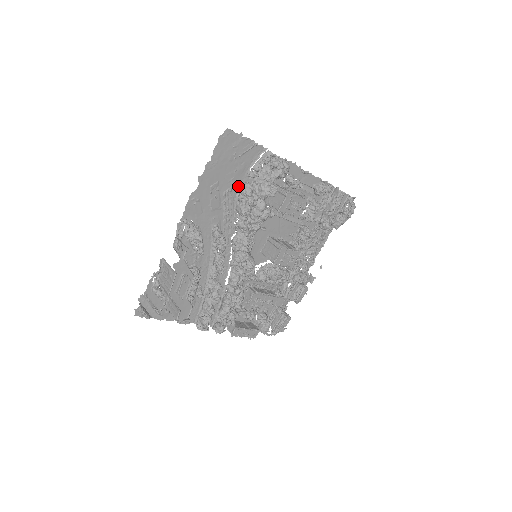
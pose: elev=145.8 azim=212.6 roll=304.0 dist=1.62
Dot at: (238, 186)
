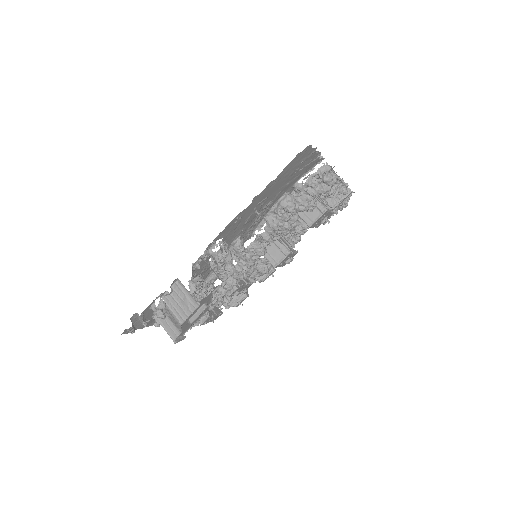
Dot at: (279, 197)
